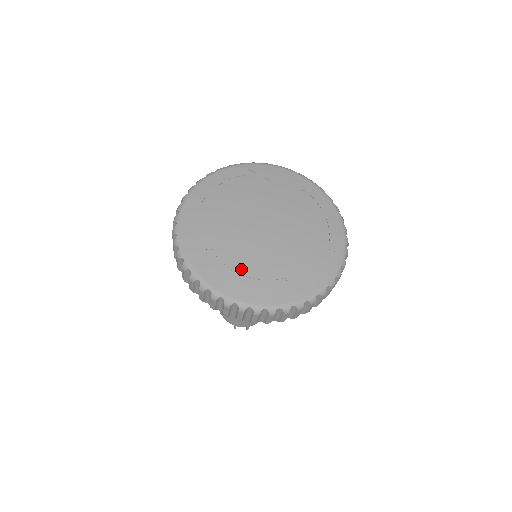
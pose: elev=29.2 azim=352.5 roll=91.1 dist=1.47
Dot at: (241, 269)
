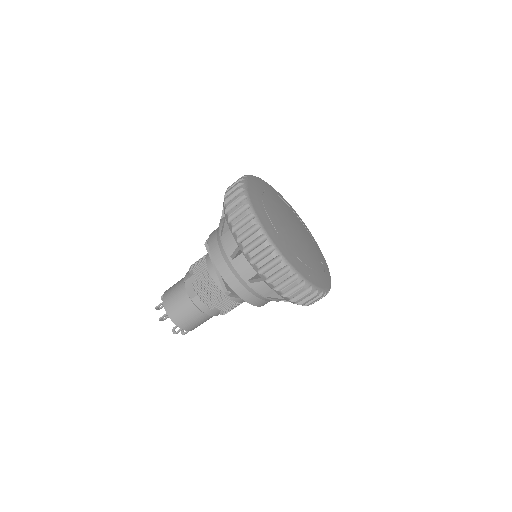
Dot at: (266, 205)
